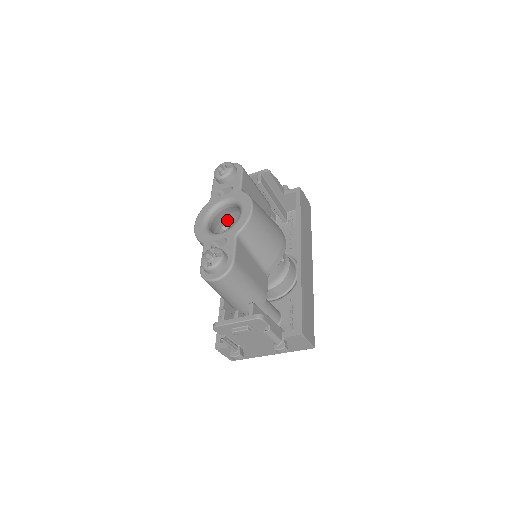
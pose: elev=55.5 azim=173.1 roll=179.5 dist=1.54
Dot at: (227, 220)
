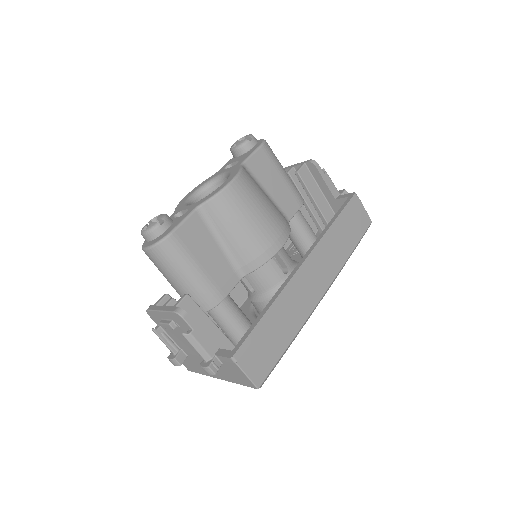
Dot at: occluded
